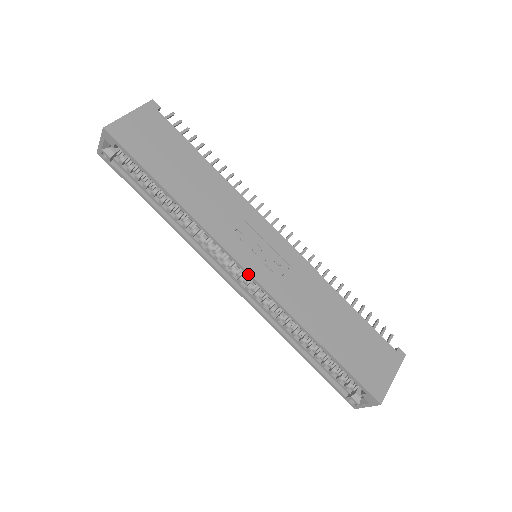
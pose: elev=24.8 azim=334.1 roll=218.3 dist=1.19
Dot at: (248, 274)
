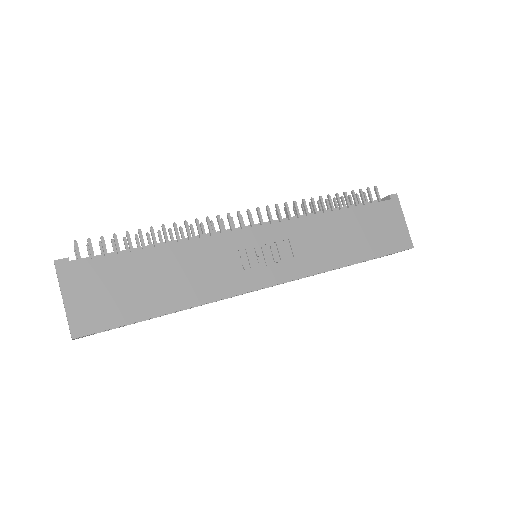
Dot at: occluded
